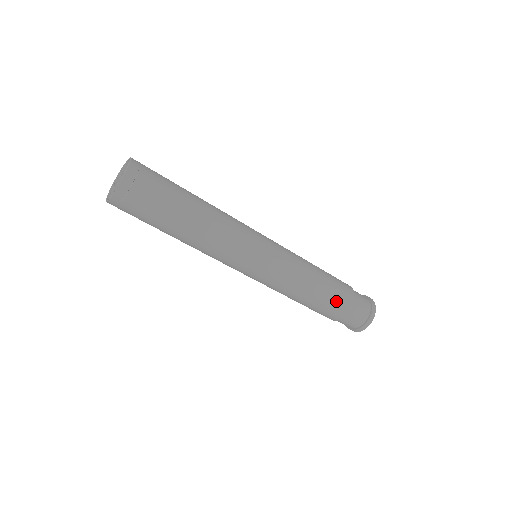
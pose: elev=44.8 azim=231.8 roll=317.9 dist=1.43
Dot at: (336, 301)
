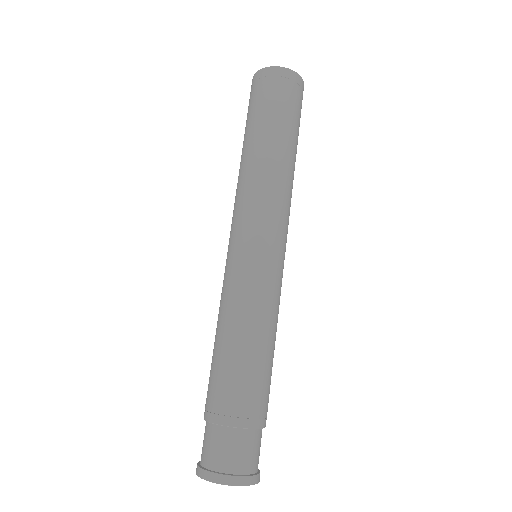
Dot at: (235, 390)
